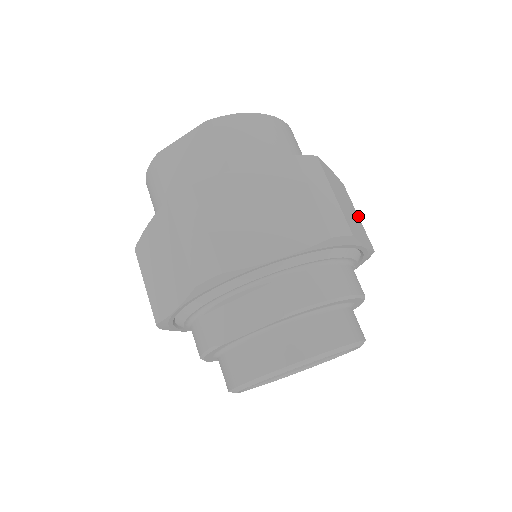
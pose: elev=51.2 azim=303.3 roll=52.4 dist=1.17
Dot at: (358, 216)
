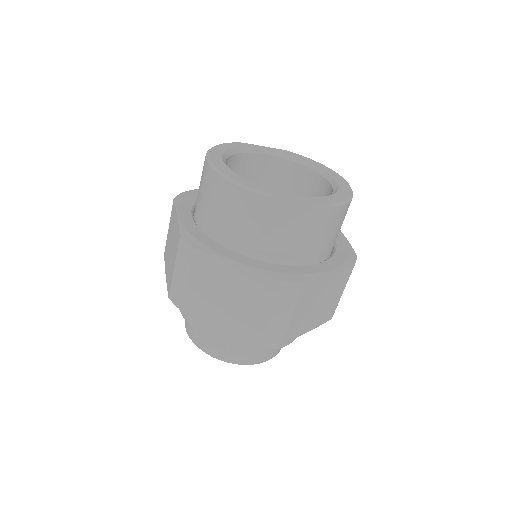
Dot at: occluded
